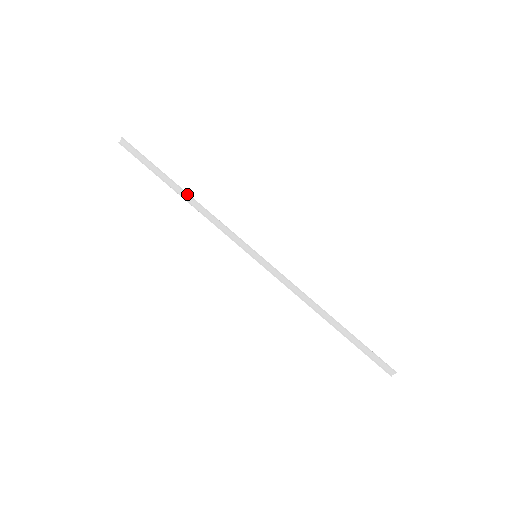
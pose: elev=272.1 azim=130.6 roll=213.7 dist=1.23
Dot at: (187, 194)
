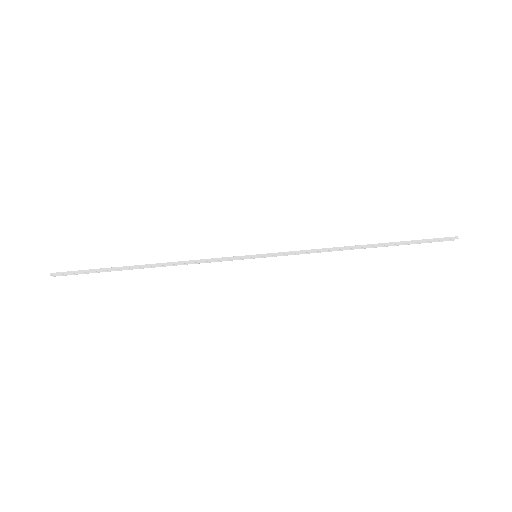
Dot at: (151, 266)
